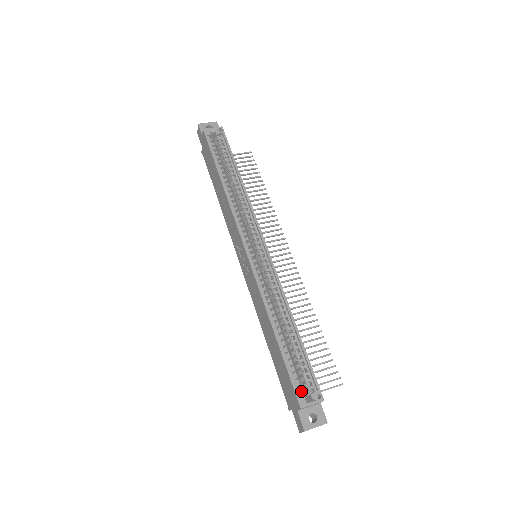
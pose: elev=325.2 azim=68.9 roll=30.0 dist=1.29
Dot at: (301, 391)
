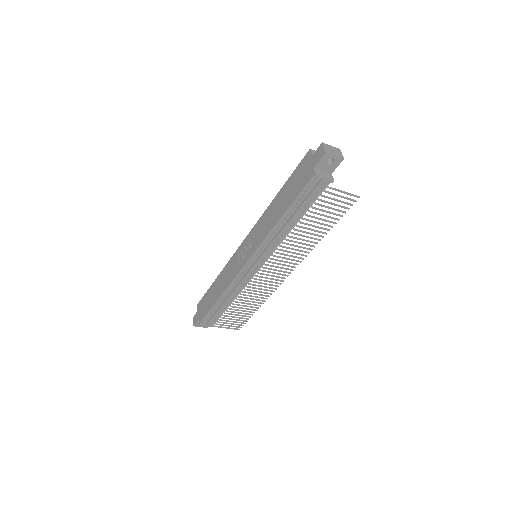
Dot at: occluded
